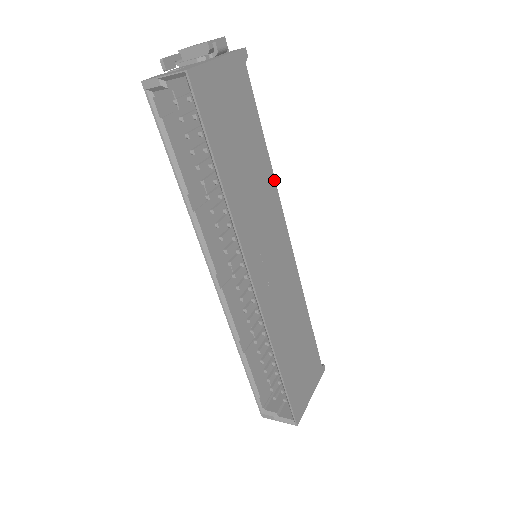
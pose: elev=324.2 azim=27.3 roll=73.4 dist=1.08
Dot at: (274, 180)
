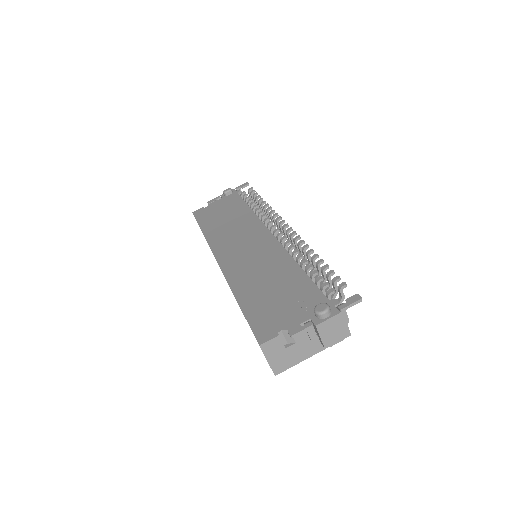
Dot at: occluded
